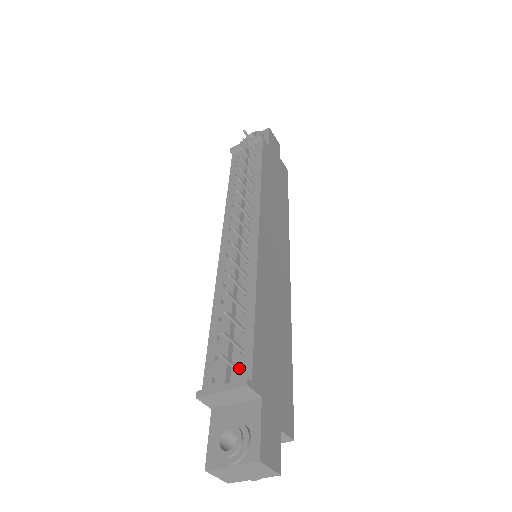
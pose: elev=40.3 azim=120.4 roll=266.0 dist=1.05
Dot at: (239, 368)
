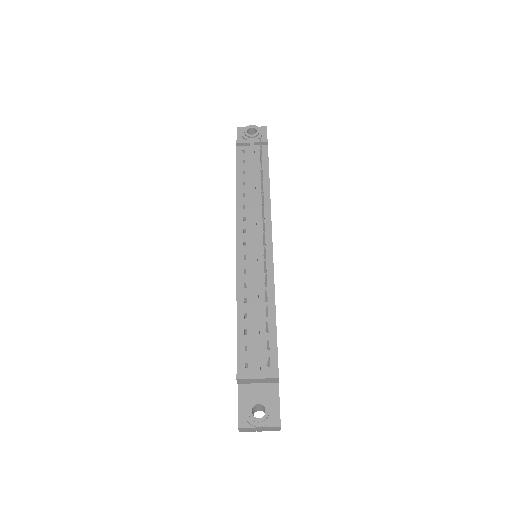
Dot at: (270, 363)
